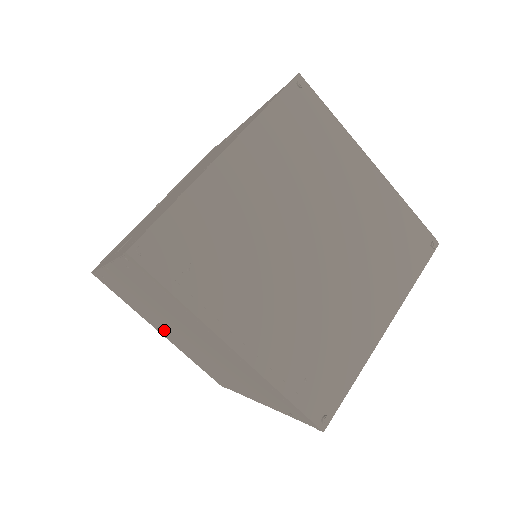
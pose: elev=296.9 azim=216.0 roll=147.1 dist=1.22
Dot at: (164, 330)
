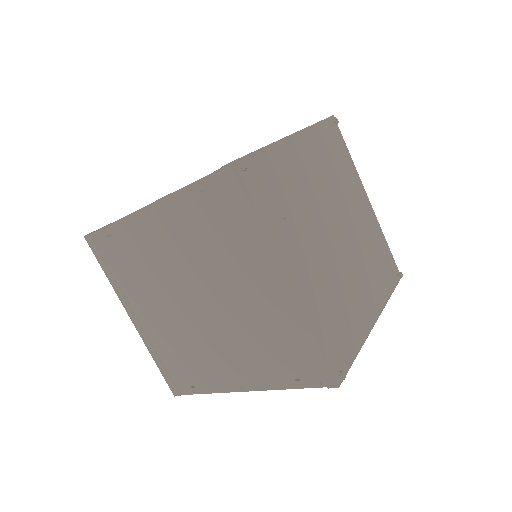
Dot at: (151, 308)
